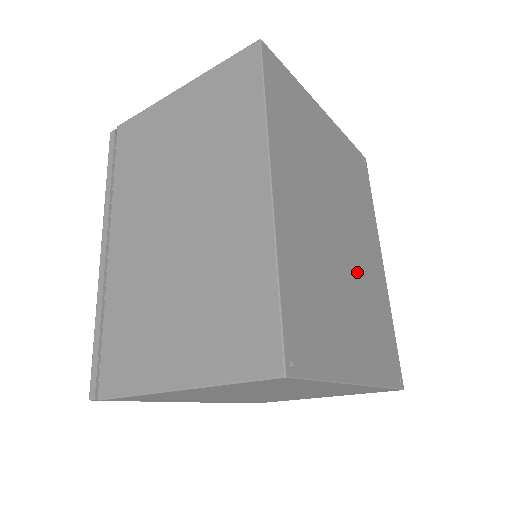
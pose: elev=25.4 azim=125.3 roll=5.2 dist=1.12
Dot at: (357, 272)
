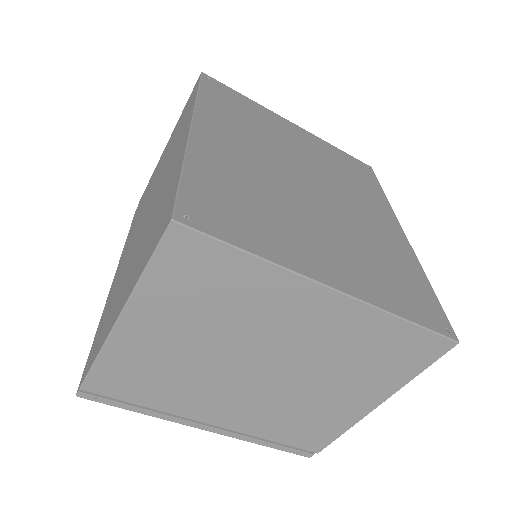
Dot at: (342, 218)
